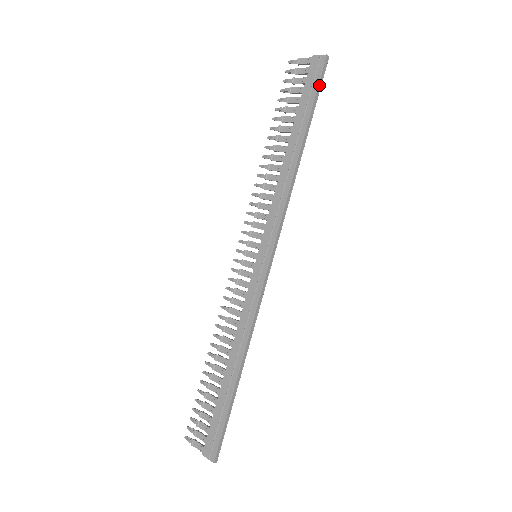
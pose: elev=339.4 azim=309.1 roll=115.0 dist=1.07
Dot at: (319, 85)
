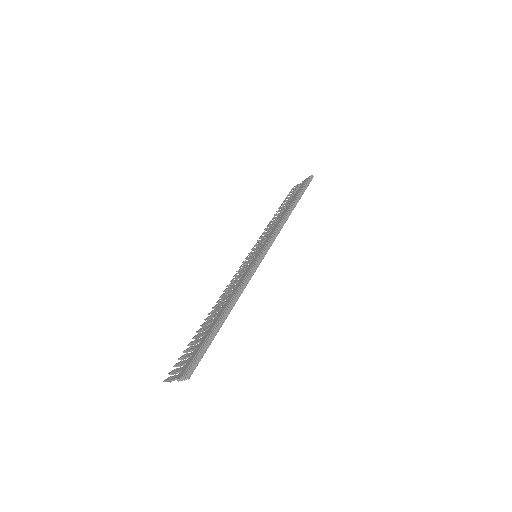
Dot at: (307, 184)
